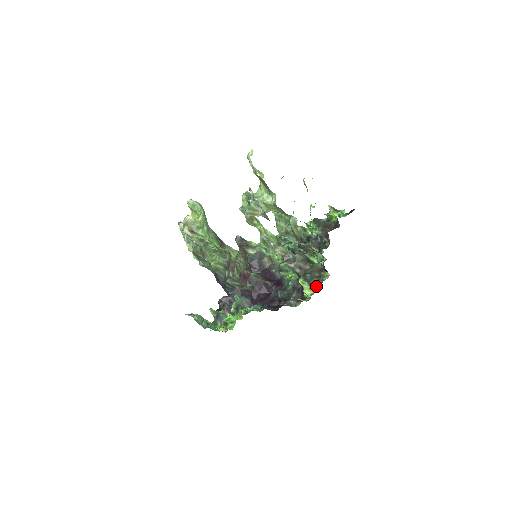
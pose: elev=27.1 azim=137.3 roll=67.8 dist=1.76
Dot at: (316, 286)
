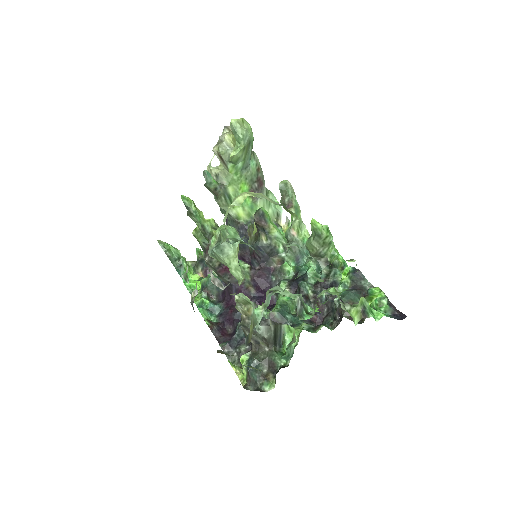
Dot at: (250, 383)
